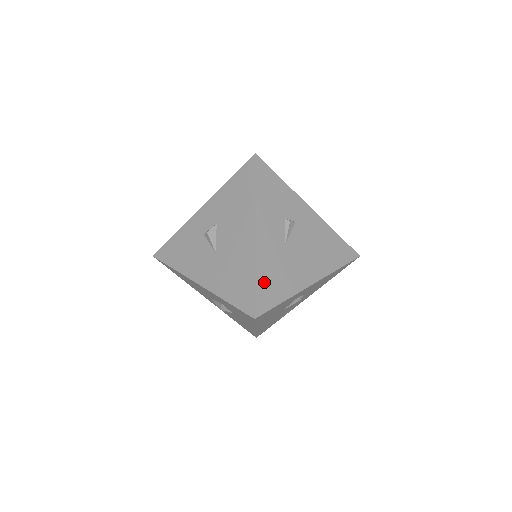
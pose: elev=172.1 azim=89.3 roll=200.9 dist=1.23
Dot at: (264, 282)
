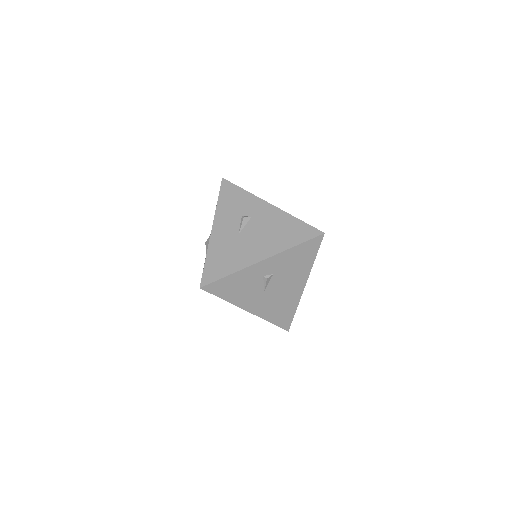
Dot at: (213, 262)
